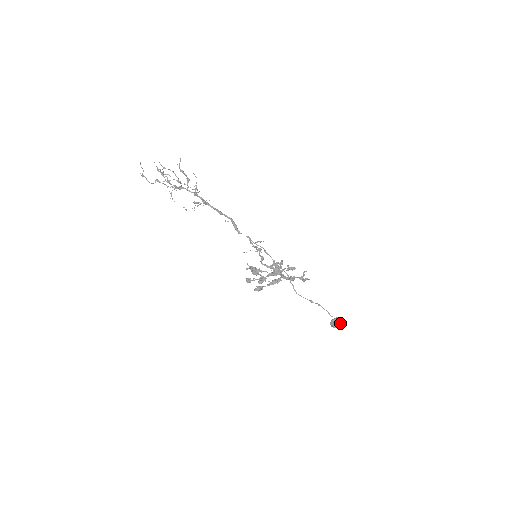
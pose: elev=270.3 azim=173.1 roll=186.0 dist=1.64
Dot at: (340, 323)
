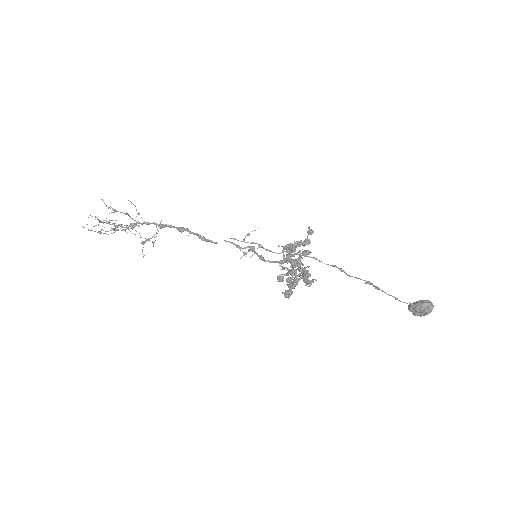
Dot at: (421, 311)
